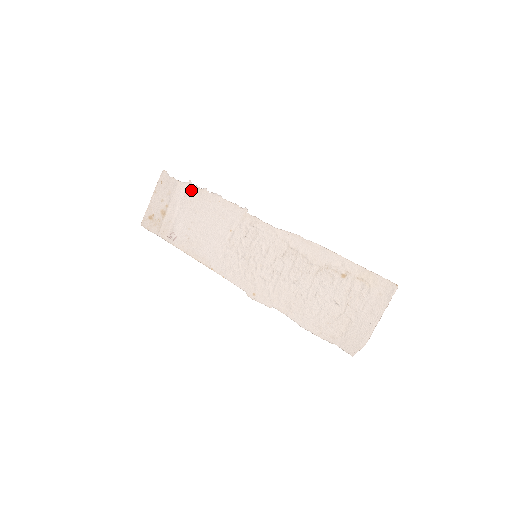
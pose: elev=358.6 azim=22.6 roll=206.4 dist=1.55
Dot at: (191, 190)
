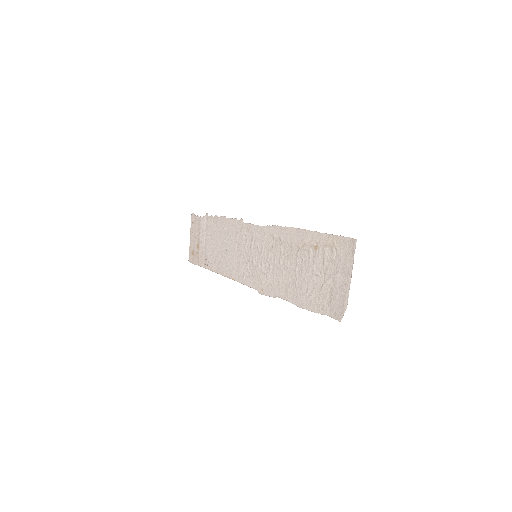
Dot at: (209, 220)
